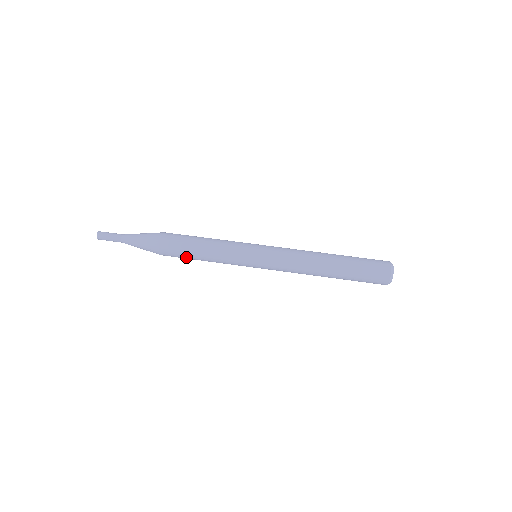
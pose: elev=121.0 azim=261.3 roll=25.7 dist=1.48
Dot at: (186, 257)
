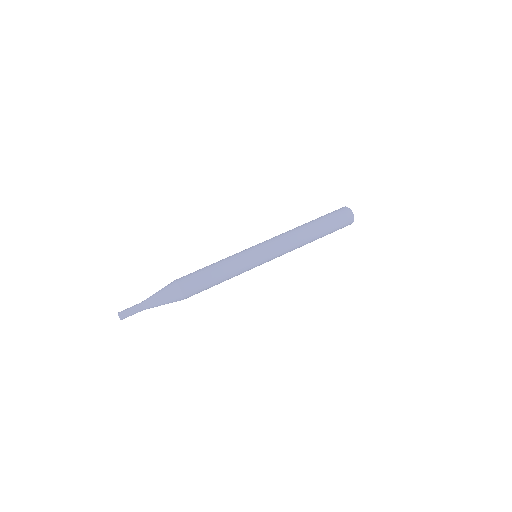
Dot at: (205, 284)
